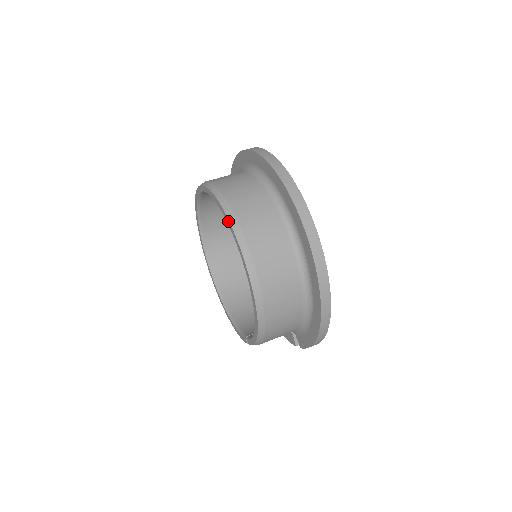
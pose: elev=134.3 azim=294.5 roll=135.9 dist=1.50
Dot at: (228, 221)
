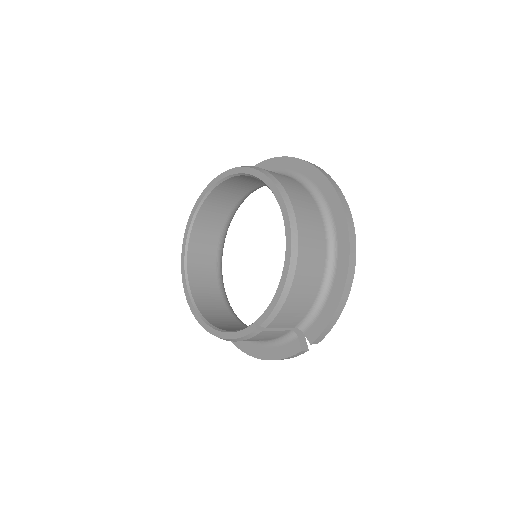
Dot at: (258, 172)
